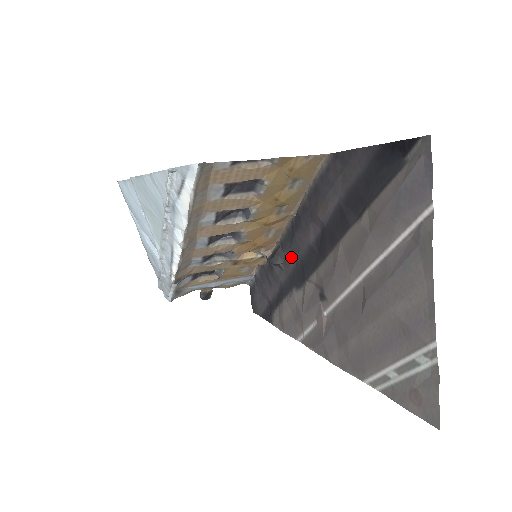
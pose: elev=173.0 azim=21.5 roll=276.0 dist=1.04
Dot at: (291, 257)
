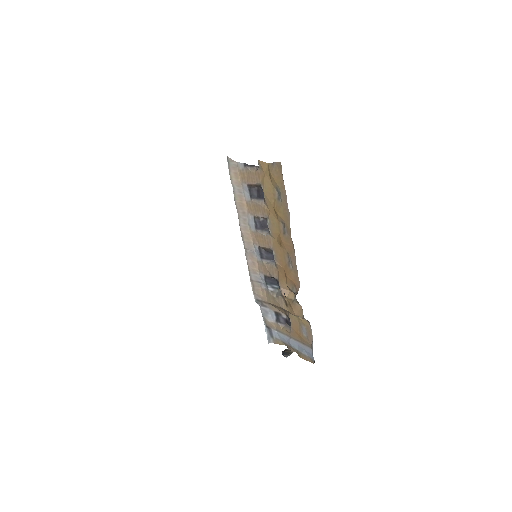
Dot at: occluded
